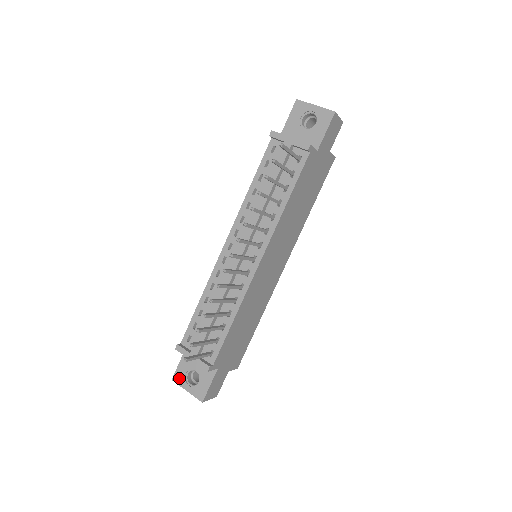
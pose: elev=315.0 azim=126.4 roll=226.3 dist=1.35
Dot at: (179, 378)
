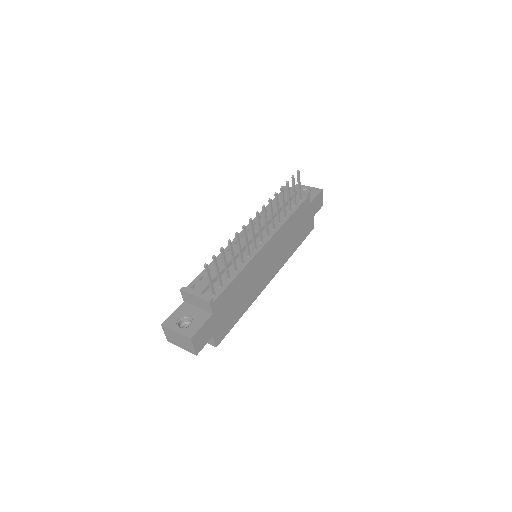
Dot at: (170, 323)
